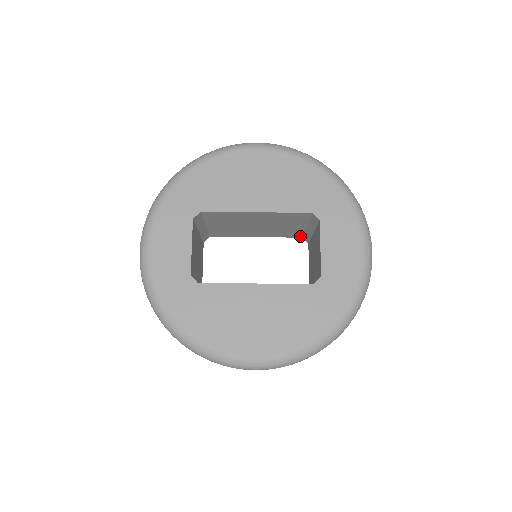
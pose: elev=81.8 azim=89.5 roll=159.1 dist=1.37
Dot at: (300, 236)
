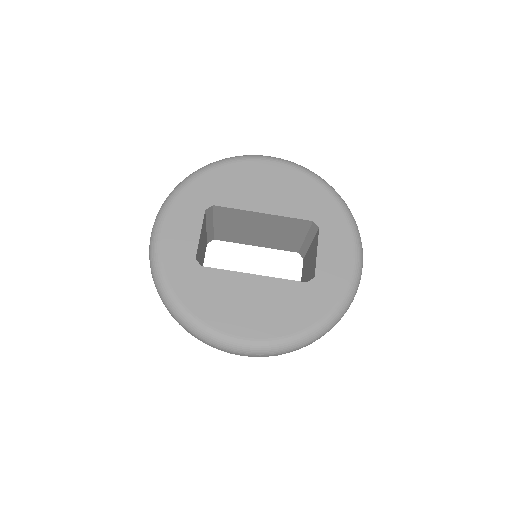
Dot at: (297, 250)
